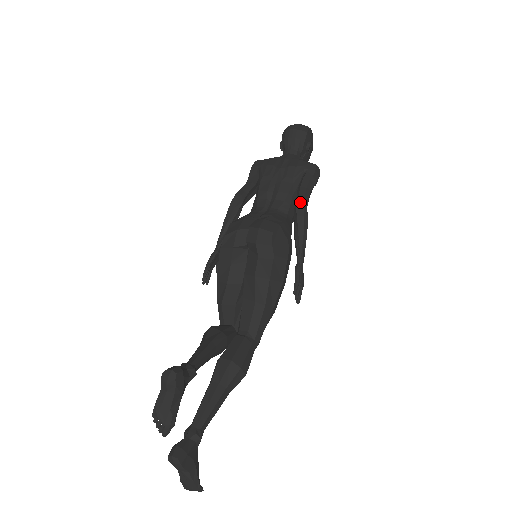
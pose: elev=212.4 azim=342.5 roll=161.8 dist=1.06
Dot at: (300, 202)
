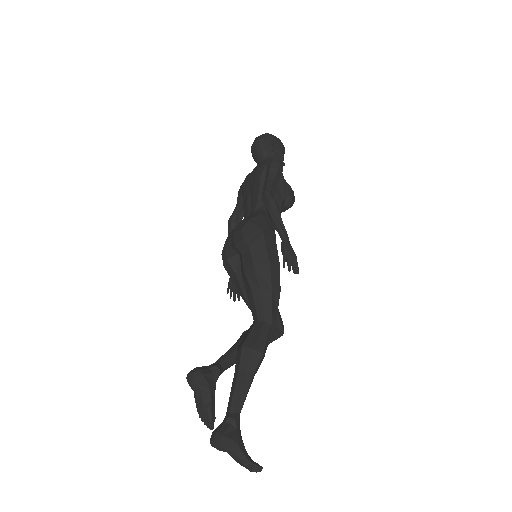
Dot at: (263, 193)
